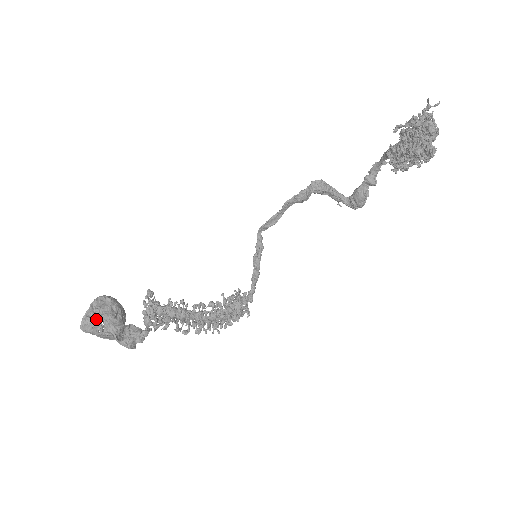
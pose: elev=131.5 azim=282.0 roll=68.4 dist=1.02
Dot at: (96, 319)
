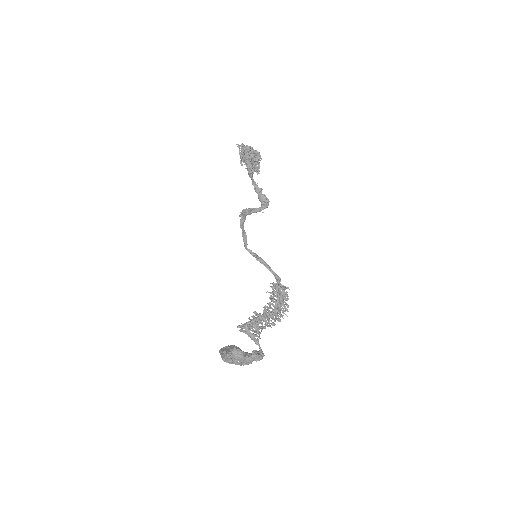
Dot at: (228, 354)
